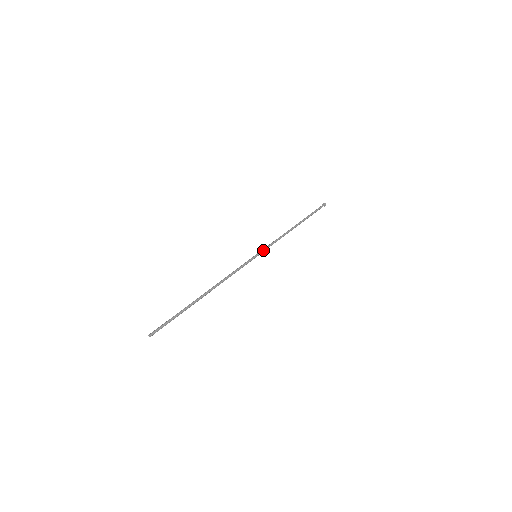
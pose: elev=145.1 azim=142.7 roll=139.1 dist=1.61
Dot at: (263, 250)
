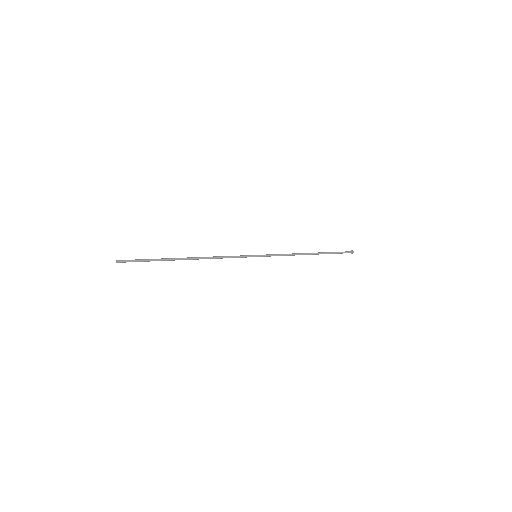
Dot at: occluded
